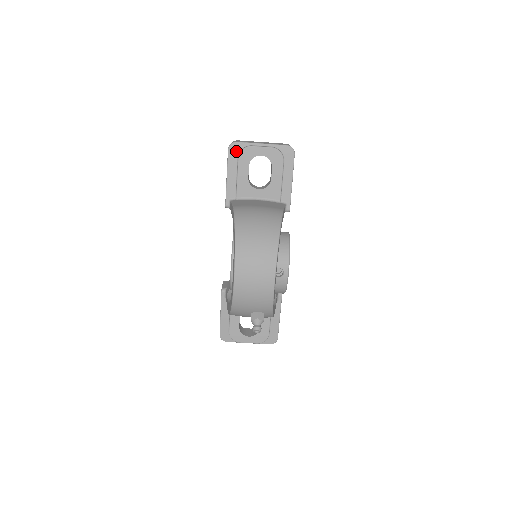
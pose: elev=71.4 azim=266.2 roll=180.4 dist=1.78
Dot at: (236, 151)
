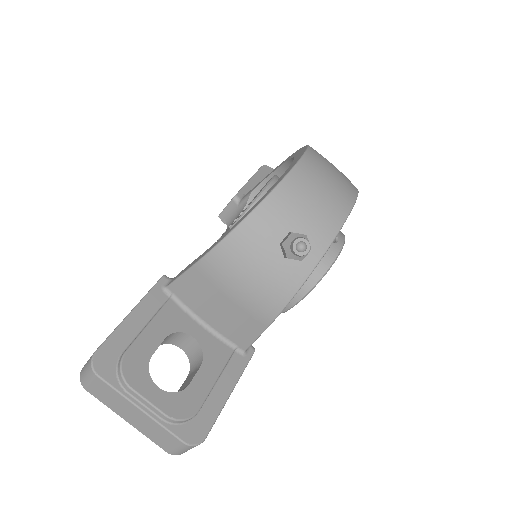
Dot at: (269, 173)
